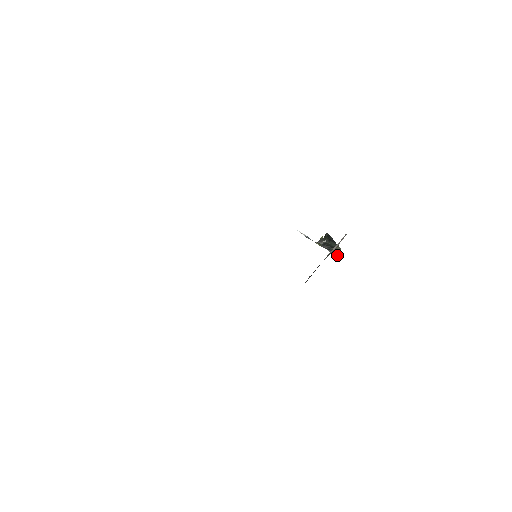
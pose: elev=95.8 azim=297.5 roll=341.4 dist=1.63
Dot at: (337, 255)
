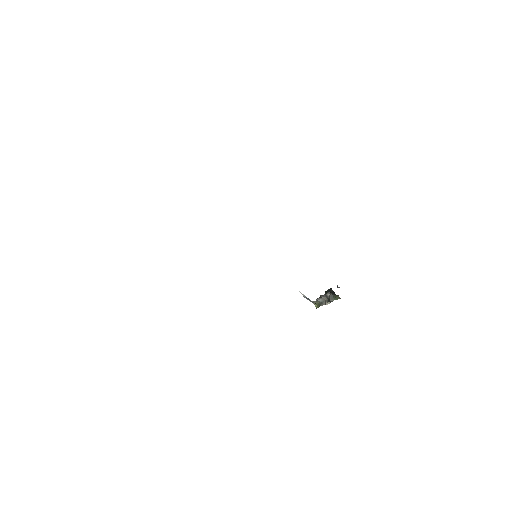
Dot at: occluded
